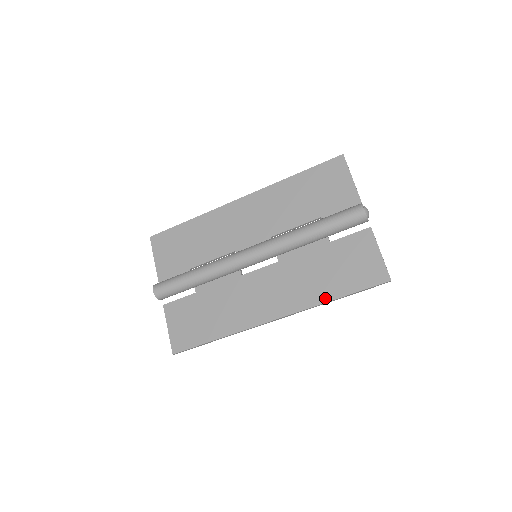
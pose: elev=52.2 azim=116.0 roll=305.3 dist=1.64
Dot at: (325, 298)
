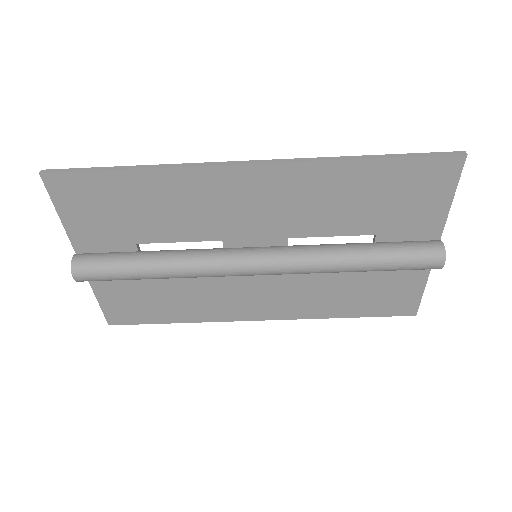
Dot at: (333, 315)
